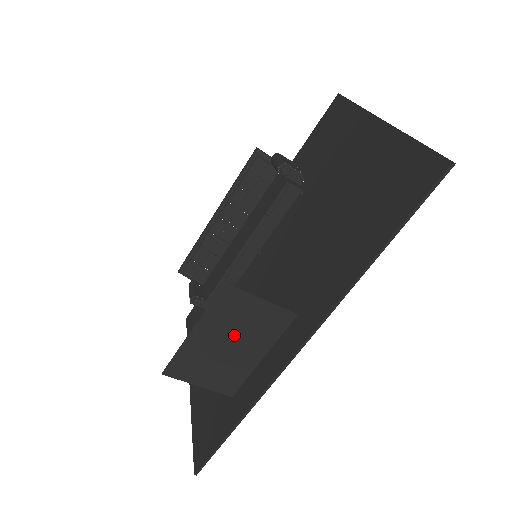
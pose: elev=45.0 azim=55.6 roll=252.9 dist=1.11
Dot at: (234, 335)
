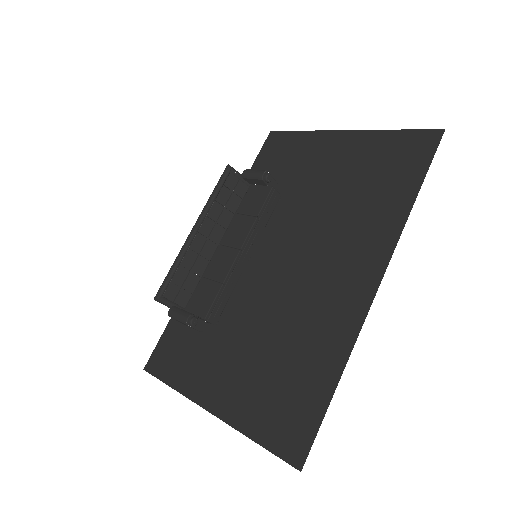
Dot at: (318, 292)
